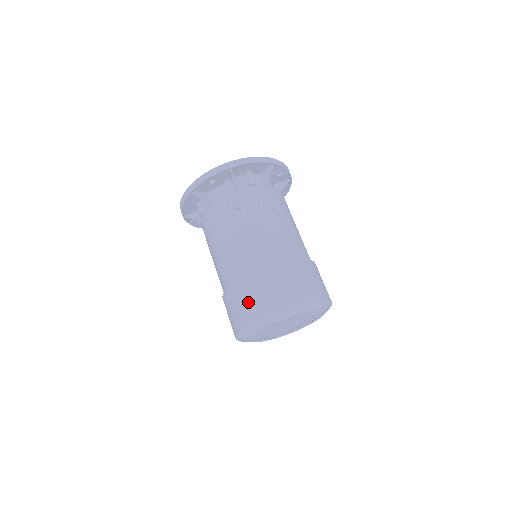
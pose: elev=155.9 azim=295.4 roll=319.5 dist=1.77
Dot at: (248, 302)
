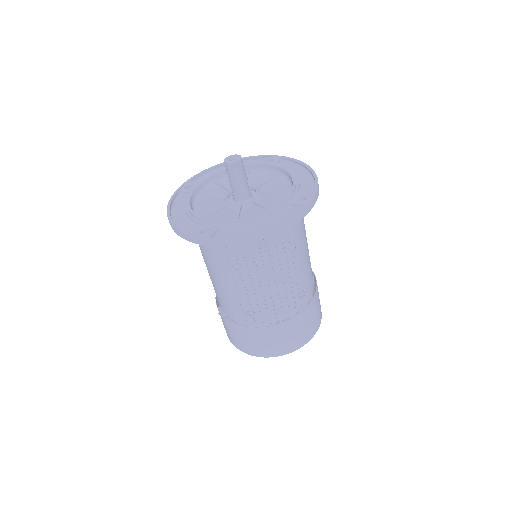
Dot at: (239, 340)
